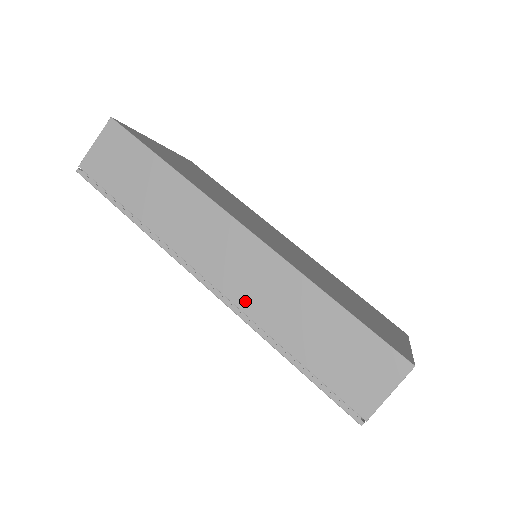
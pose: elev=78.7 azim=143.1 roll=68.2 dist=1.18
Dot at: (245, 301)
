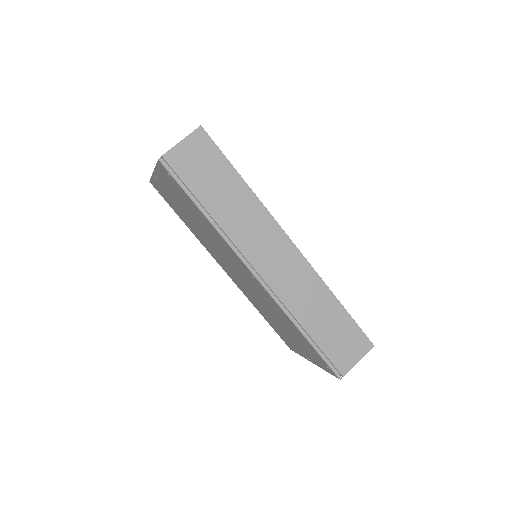
Dot at: (284, 294)
